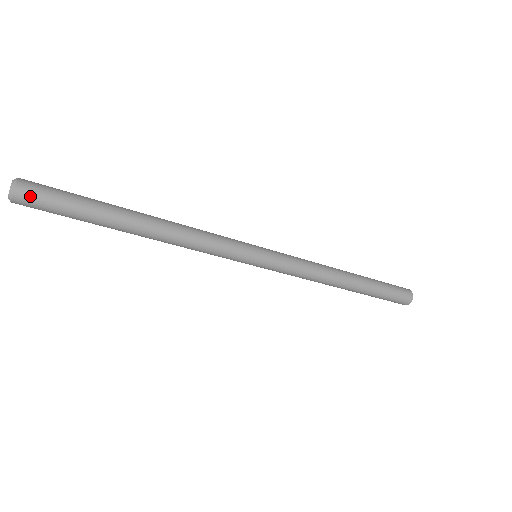
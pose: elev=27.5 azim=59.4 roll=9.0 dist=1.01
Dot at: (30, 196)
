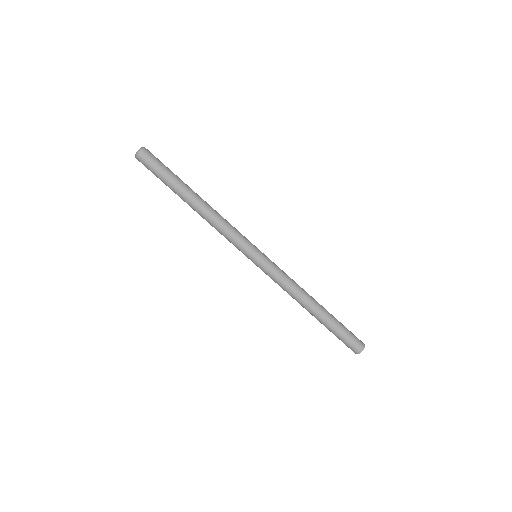
Dot at: (151, 153)
